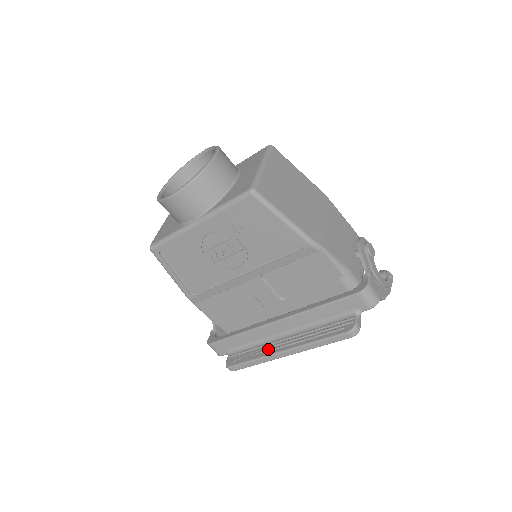
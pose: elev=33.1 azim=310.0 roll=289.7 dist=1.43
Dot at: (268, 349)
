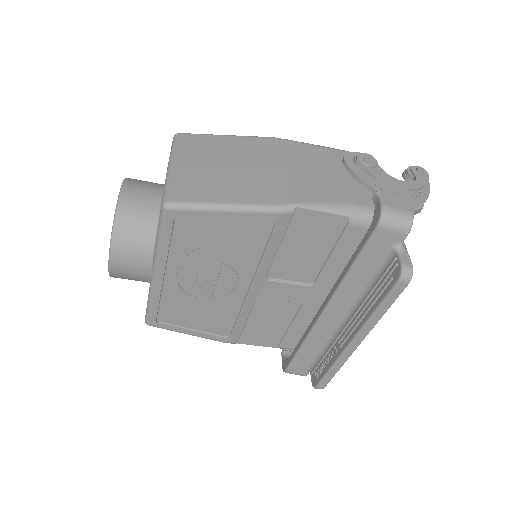
Dot at: (337, 347)
